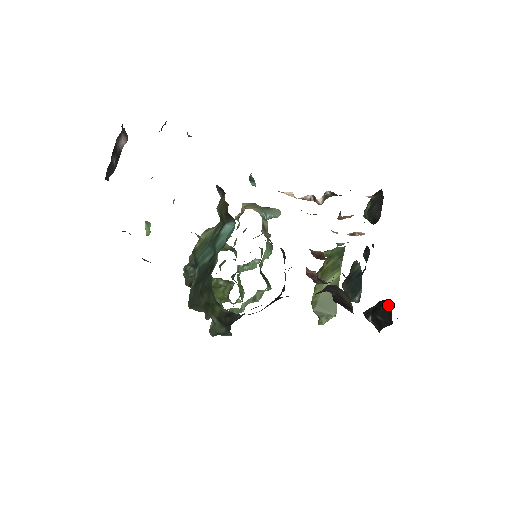
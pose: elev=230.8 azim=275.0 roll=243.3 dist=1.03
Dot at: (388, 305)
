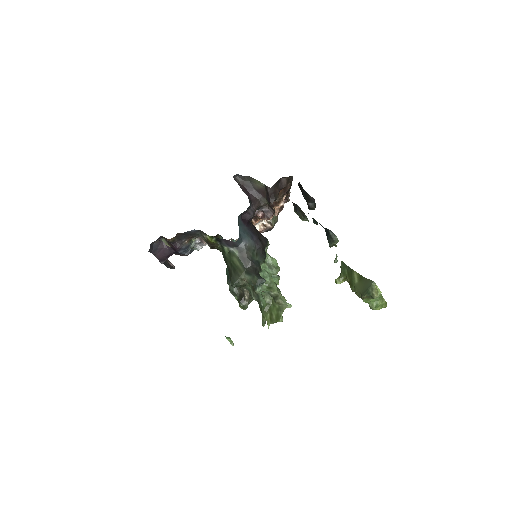
Dot at: occluded
